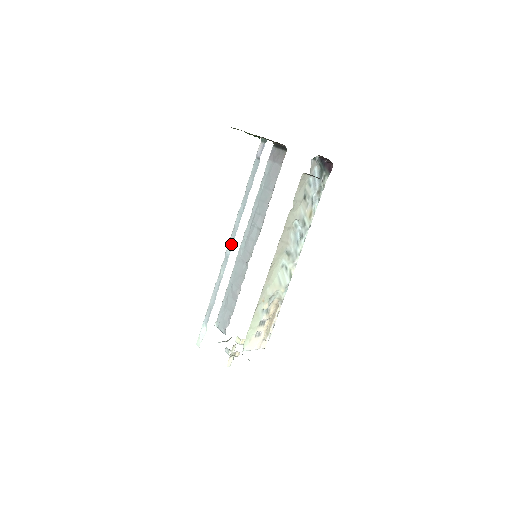
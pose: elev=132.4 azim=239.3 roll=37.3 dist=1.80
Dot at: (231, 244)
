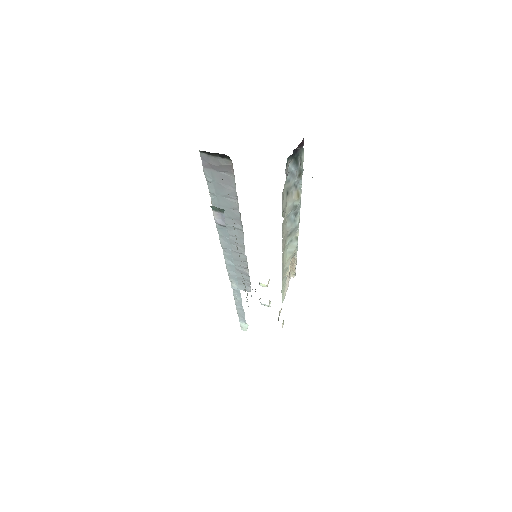
Dot at: (235, 284)
